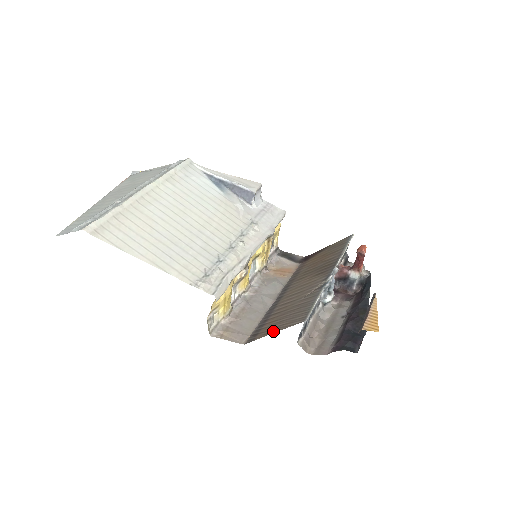
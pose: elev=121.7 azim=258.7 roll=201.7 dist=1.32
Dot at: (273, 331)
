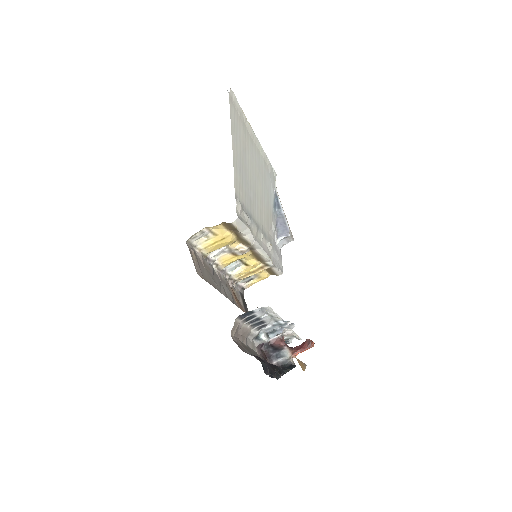
Dot at: occluded
